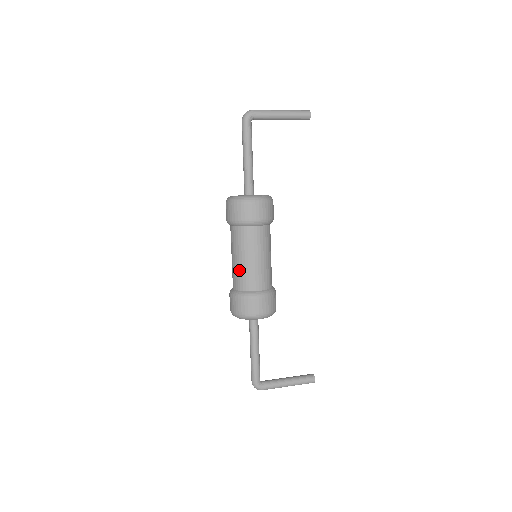
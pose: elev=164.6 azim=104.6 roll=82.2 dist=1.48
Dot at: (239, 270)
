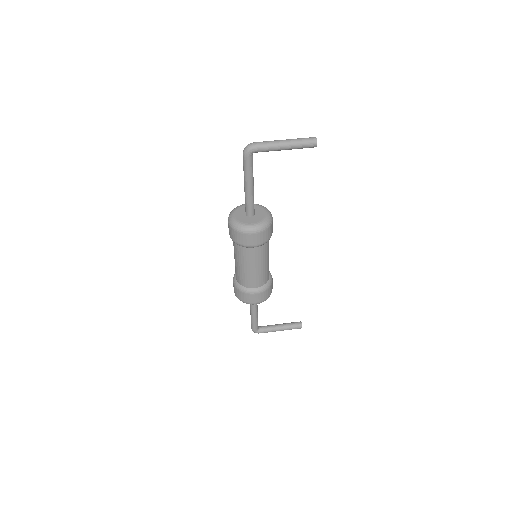
Dot at: (240, 272)
